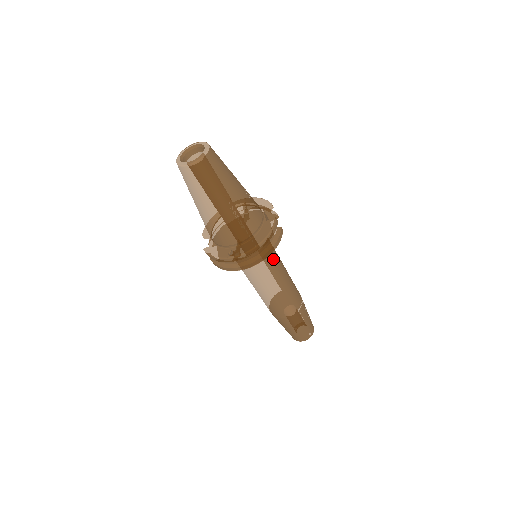
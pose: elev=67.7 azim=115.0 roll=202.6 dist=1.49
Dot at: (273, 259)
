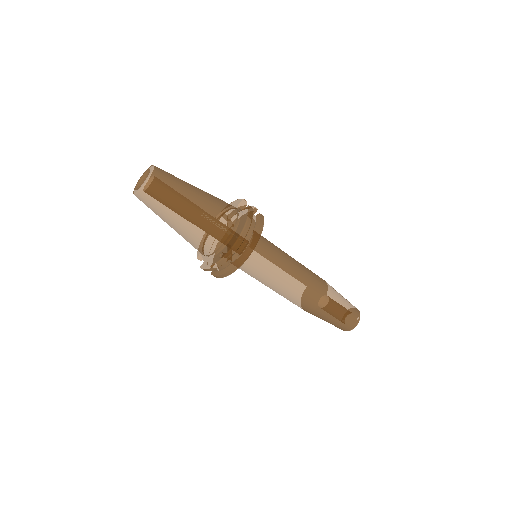
Dot at: (271, 250)
